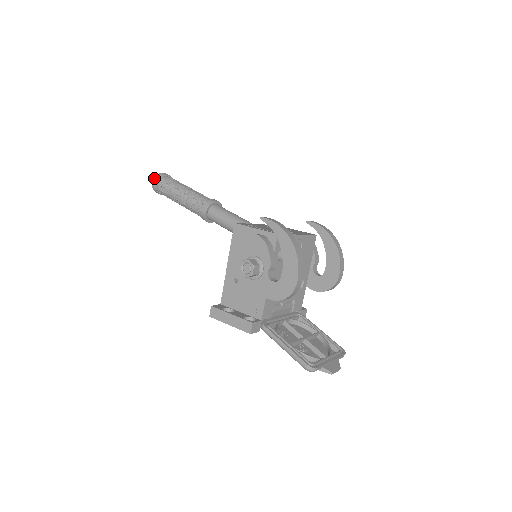
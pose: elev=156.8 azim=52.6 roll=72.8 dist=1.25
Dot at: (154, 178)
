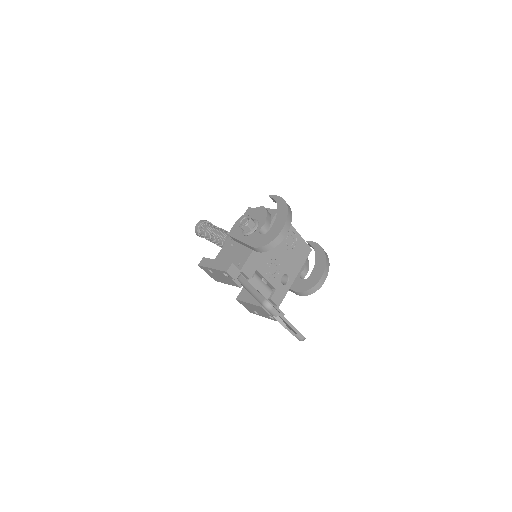
Dot at: occluded
